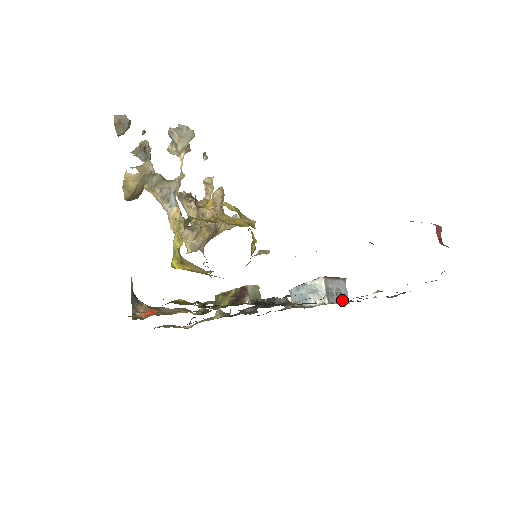
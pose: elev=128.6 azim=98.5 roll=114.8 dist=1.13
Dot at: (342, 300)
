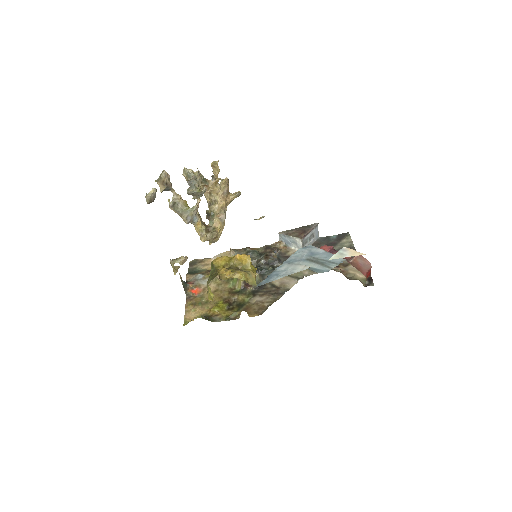
Dot at: (314, 240)
